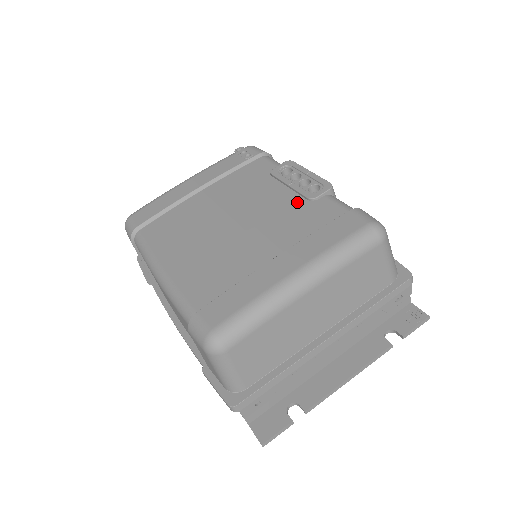
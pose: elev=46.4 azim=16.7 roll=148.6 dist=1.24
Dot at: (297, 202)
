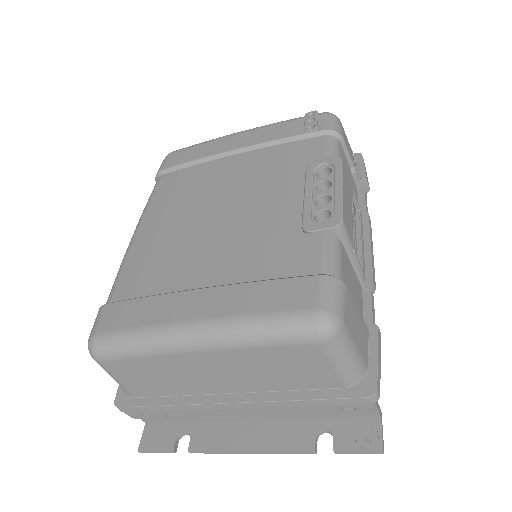
Dot at: (289, 225)
